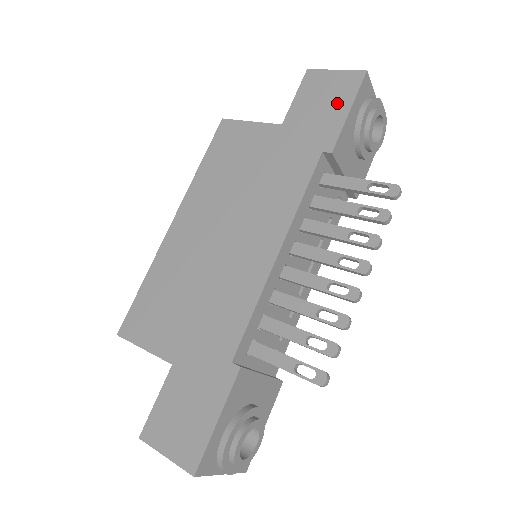
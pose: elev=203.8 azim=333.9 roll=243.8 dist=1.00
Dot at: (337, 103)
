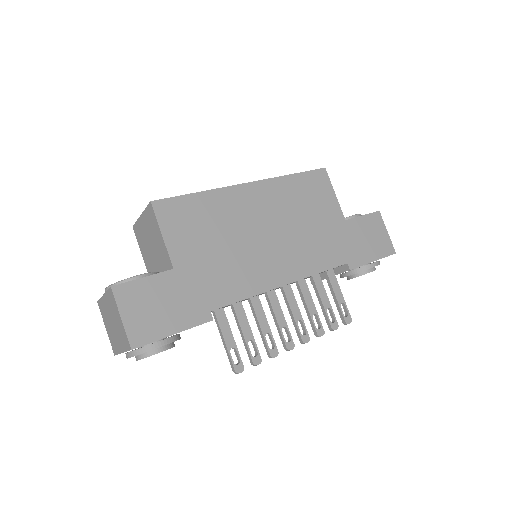
Dot at: (374, 249)
